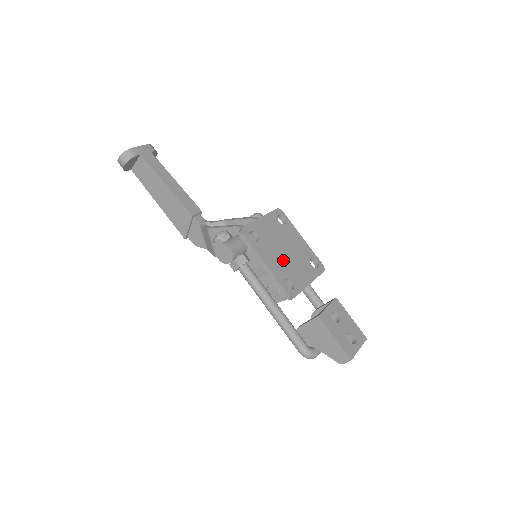
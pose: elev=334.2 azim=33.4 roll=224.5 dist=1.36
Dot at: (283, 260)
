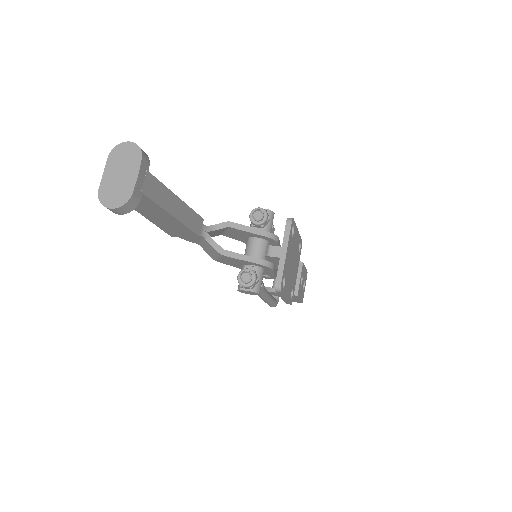
Dot at: (291, 277)
